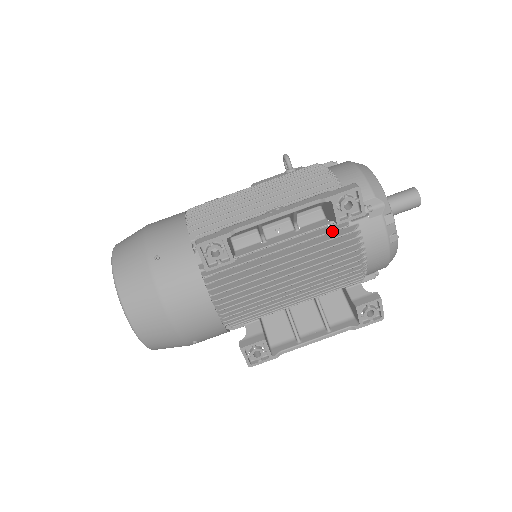
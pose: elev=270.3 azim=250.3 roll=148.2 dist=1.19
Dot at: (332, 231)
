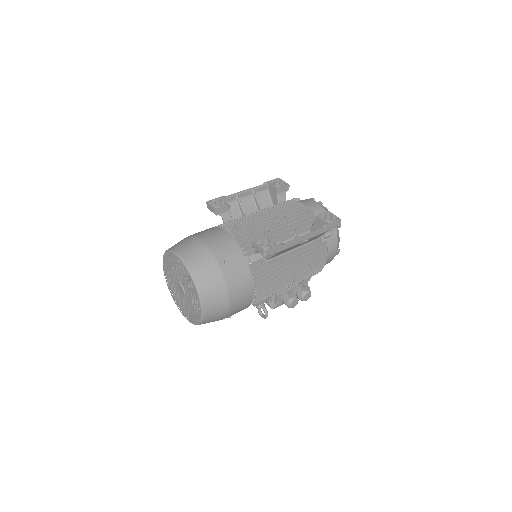
Dot at: occluded
